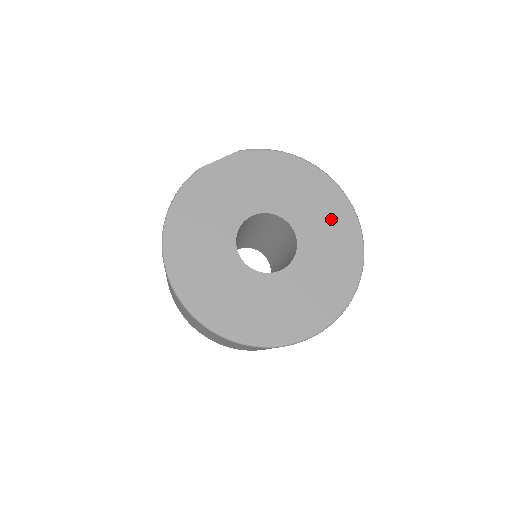
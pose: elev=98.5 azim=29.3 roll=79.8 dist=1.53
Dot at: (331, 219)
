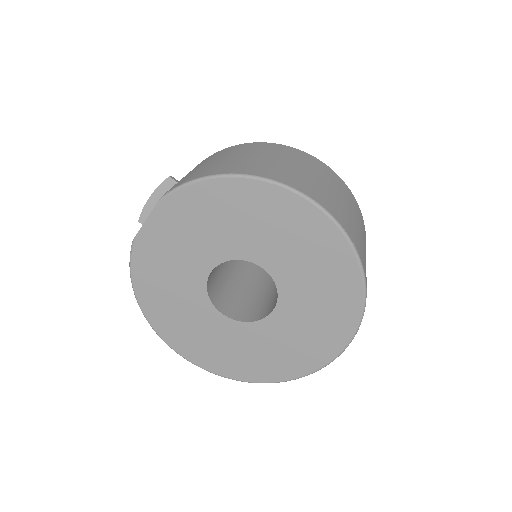
Dot at: (304, 241)
